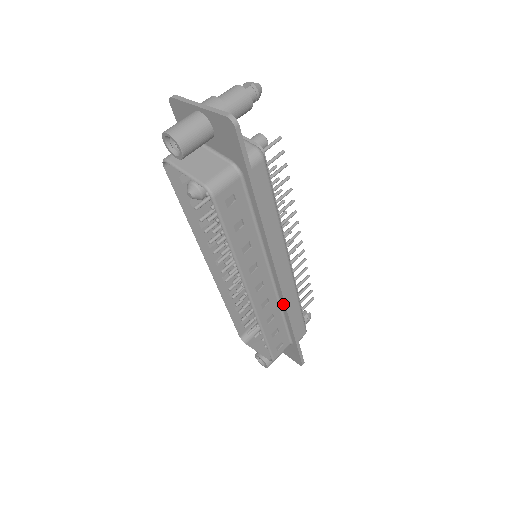
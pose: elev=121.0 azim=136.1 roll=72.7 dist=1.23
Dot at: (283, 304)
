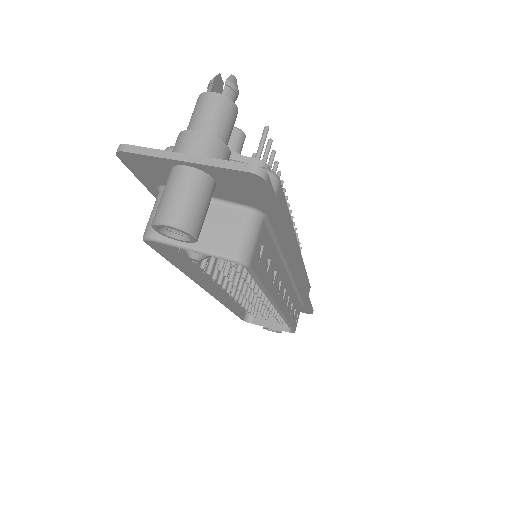
Dot at: (300, 288)
